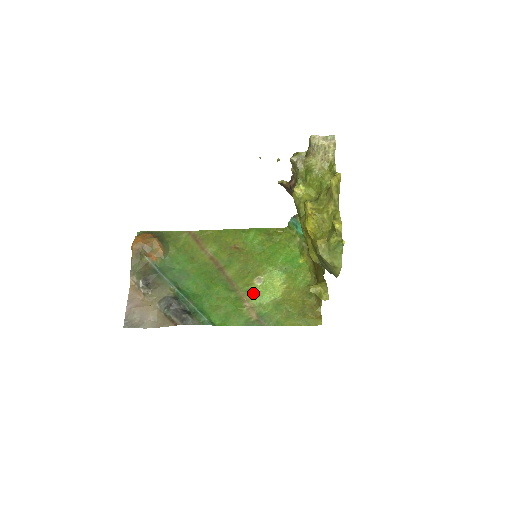
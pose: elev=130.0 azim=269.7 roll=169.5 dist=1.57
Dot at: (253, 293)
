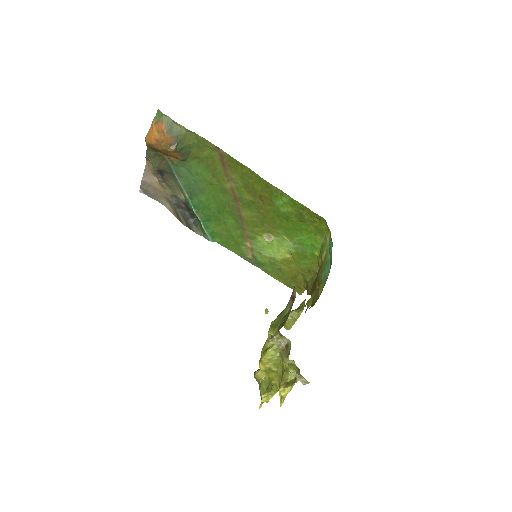
Dot at: (257, 242)
